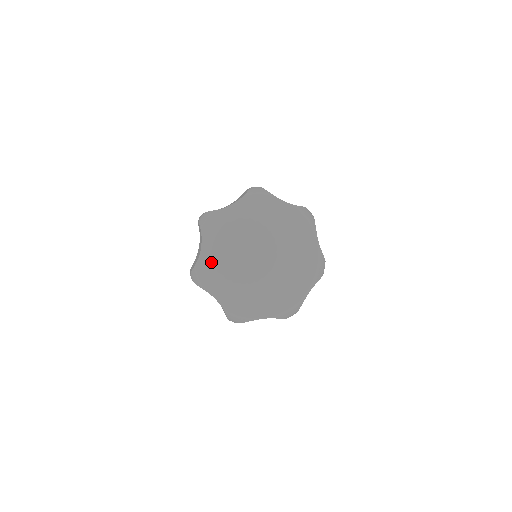
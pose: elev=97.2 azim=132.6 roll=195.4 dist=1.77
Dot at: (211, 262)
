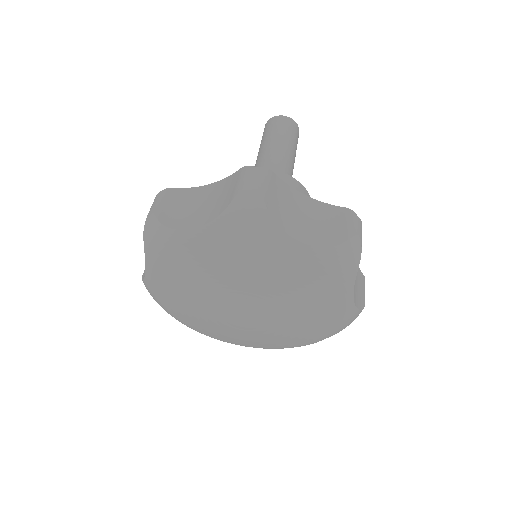
Dot at: (200, 329)
